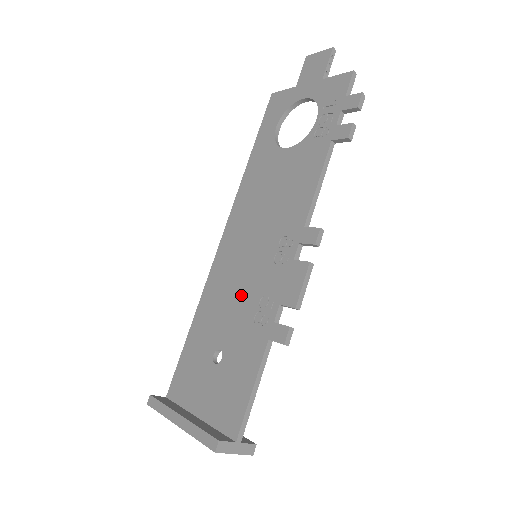
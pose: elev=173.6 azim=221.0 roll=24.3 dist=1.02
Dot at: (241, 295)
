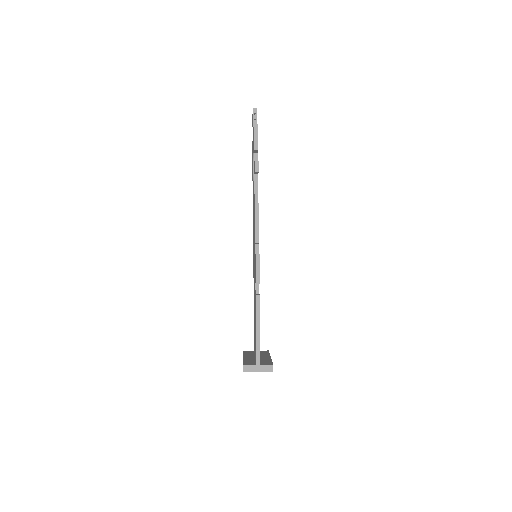
Dot at: (254, 282)
